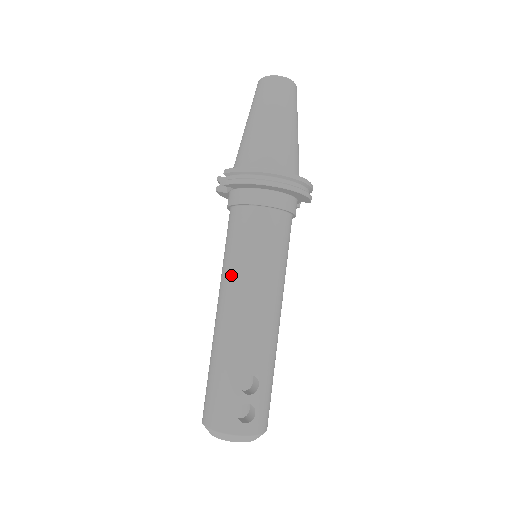
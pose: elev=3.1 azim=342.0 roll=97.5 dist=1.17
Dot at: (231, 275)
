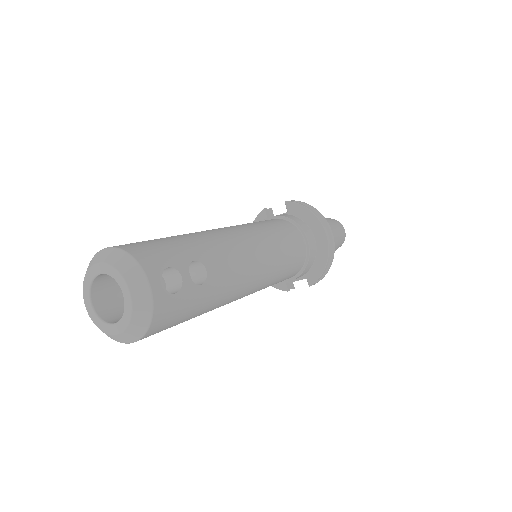
Dot at: (248, 226)
